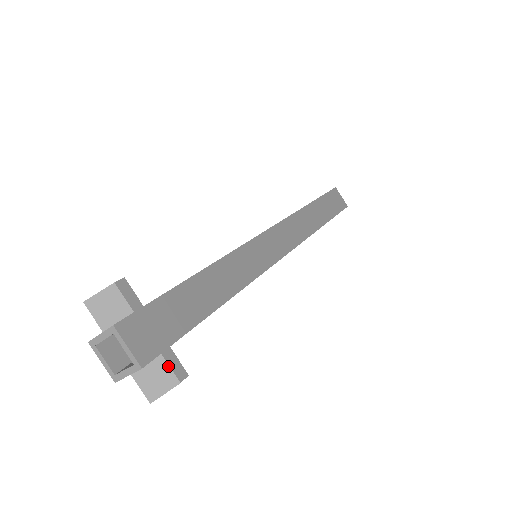
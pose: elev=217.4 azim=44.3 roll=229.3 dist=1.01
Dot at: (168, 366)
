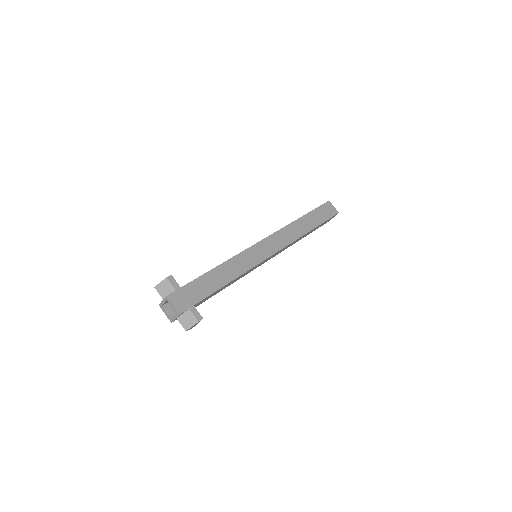
Dot at: (192, 314)
